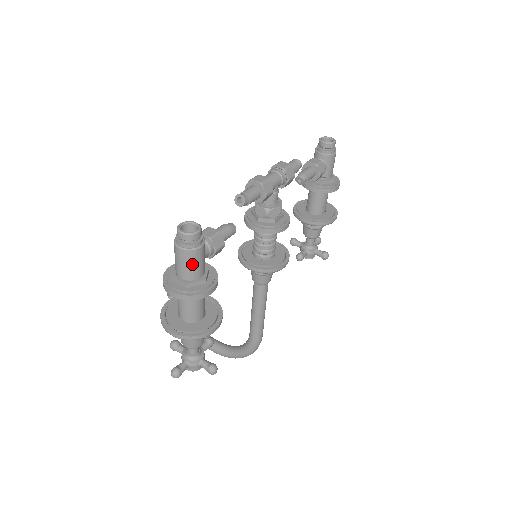
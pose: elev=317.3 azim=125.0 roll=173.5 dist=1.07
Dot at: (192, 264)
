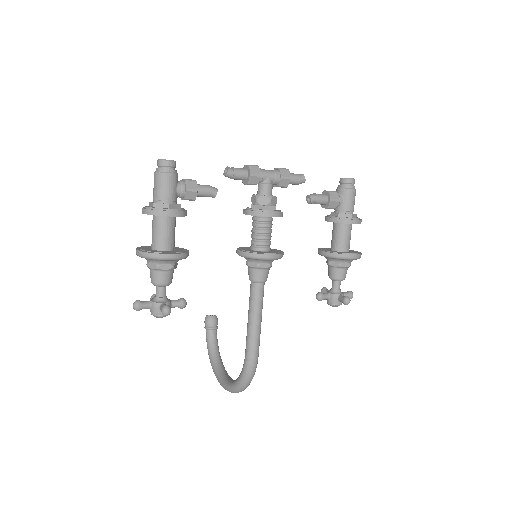
Dot at: (160, 186)
